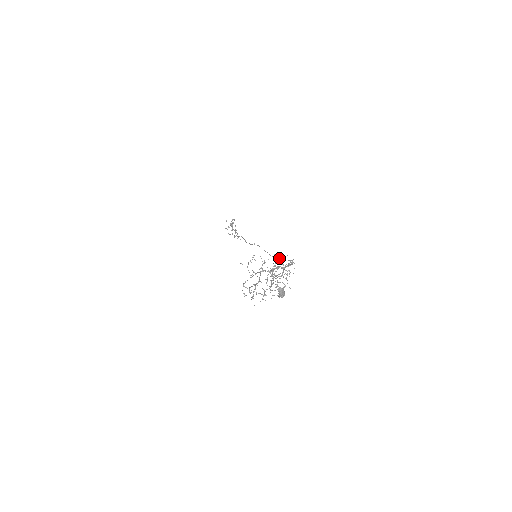
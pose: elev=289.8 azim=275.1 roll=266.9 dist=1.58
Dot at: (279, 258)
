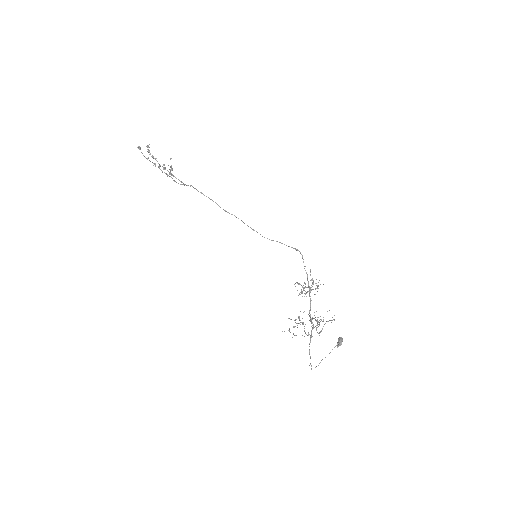
Dot at: occluded
